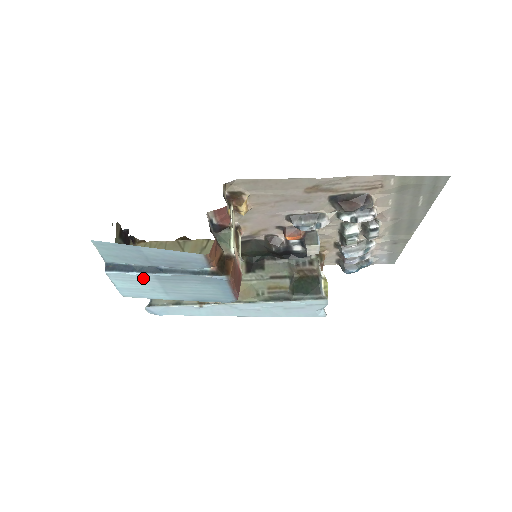
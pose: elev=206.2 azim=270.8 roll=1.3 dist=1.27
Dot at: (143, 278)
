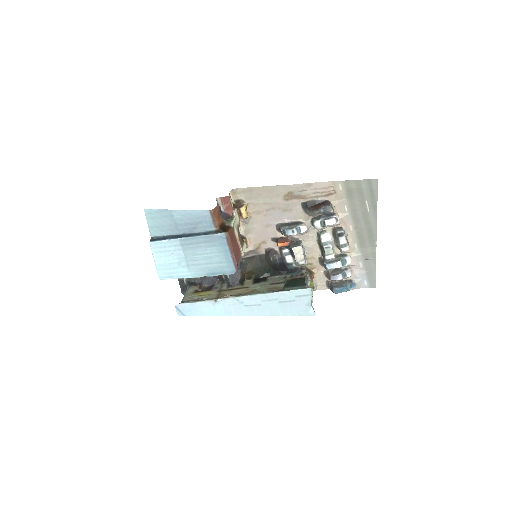
Dot at: (173, 246)
